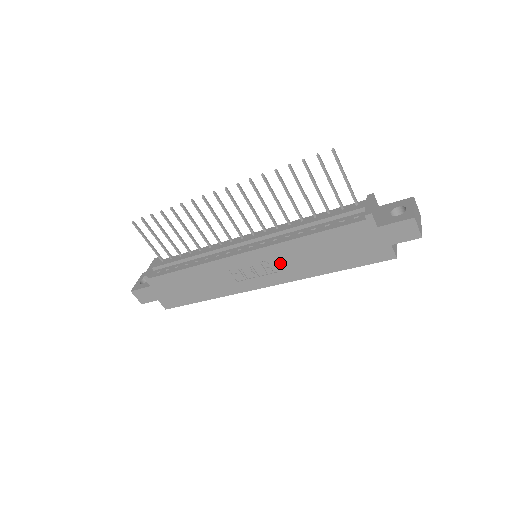
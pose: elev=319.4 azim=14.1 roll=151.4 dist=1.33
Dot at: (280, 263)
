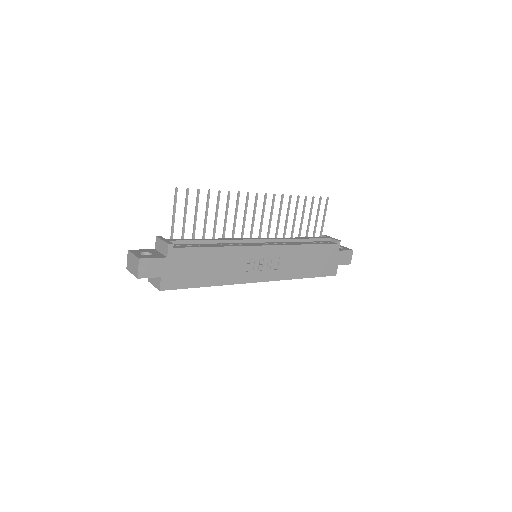
Dot at: (282, 262)
